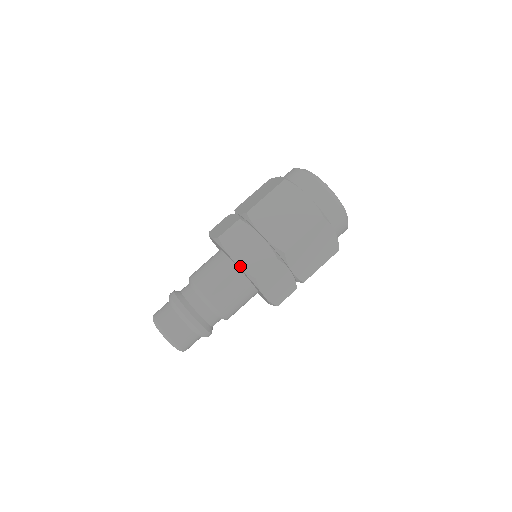
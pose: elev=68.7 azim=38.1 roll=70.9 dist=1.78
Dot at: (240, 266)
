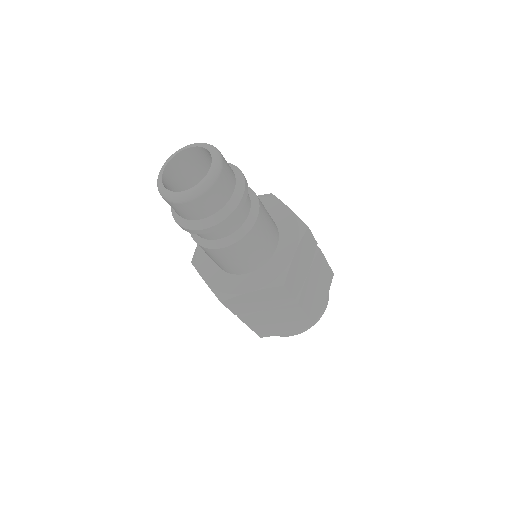
Dot at: occluded
